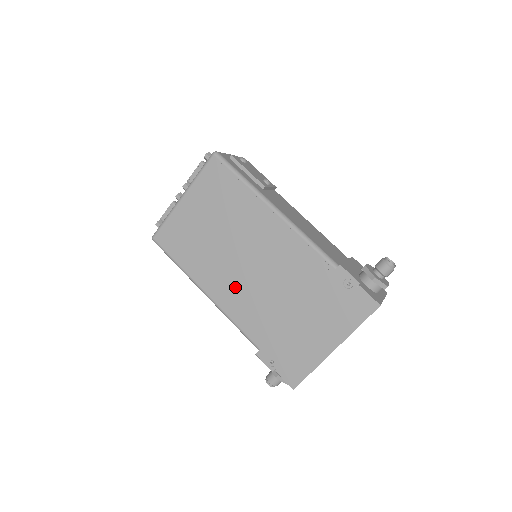
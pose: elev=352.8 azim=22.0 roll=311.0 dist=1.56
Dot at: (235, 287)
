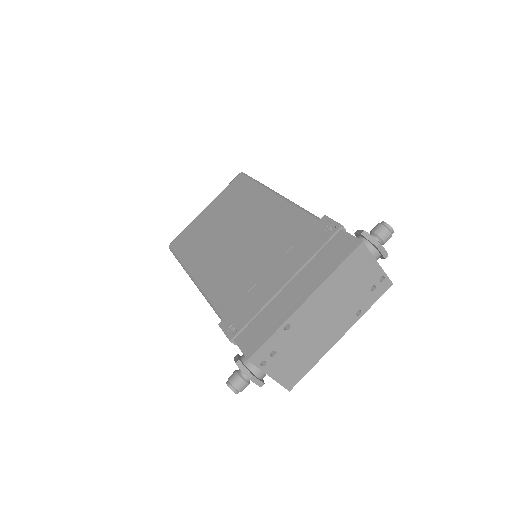
Dot at: (222, 265)
